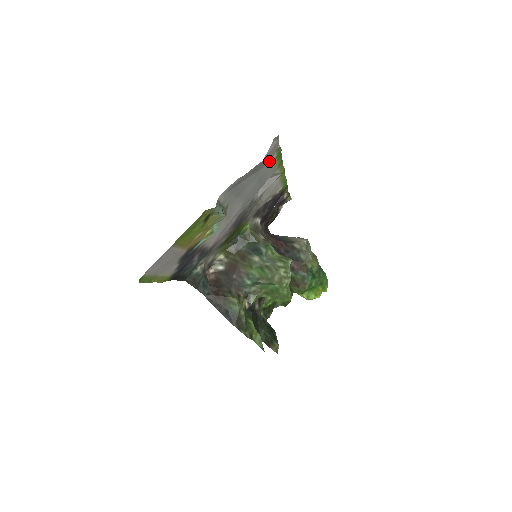
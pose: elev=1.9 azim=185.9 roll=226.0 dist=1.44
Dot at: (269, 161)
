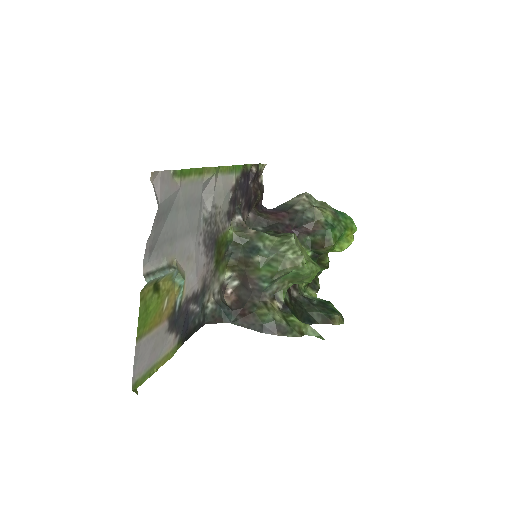
Dot at: (176, 190)
